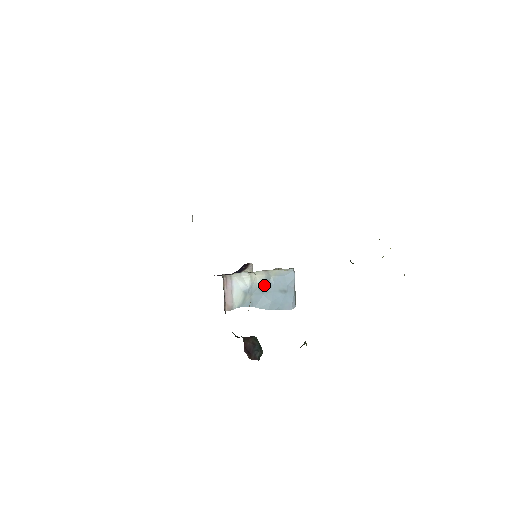
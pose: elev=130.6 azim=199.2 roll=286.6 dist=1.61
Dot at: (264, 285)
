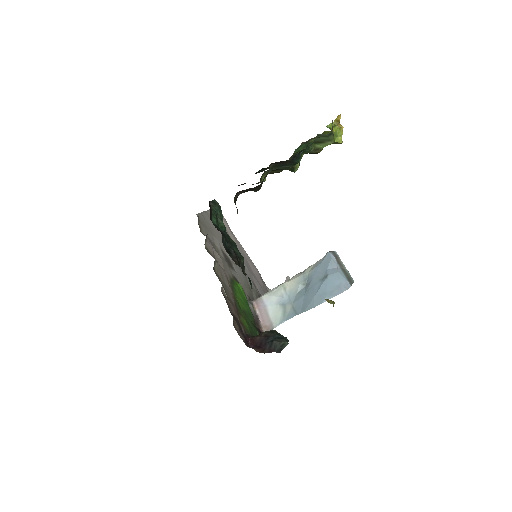
Dot at: (303, 286)
